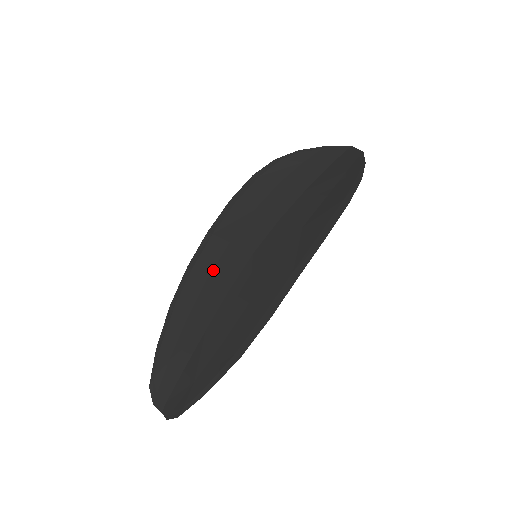
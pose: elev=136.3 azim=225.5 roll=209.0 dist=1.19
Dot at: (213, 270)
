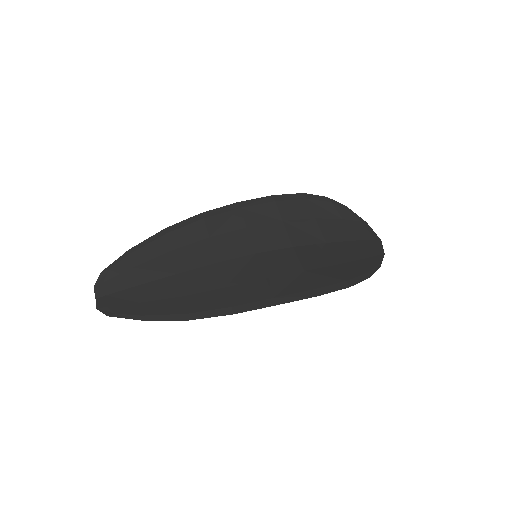
Dot at: (218, 235)
